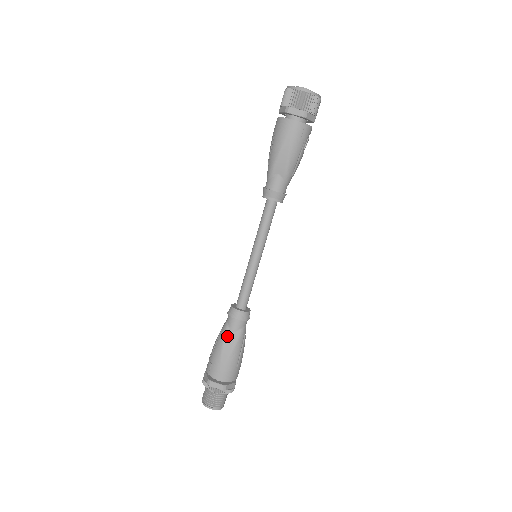
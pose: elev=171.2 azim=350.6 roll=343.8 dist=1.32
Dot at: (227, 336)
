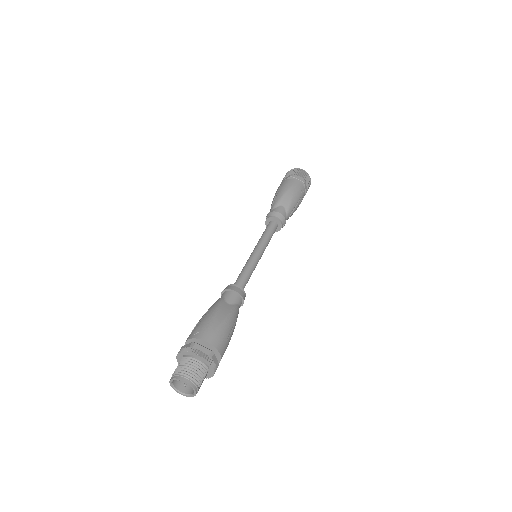
Dot at: (223, 304)
